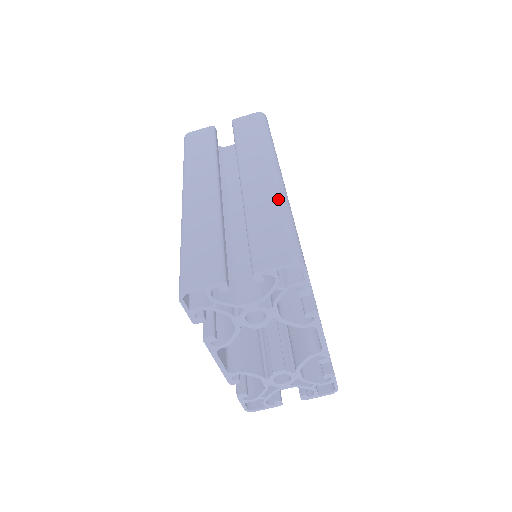
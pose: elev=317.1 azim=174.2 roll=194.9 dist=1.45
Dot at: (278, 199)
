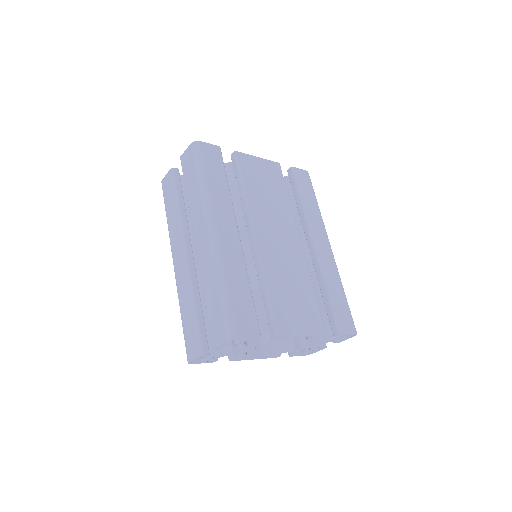
Dot at: (214, 270)
